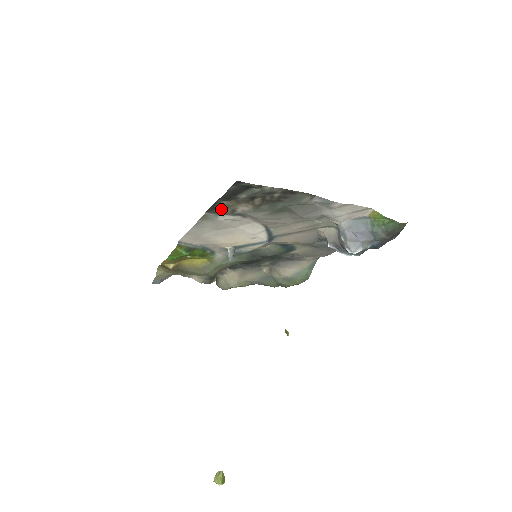
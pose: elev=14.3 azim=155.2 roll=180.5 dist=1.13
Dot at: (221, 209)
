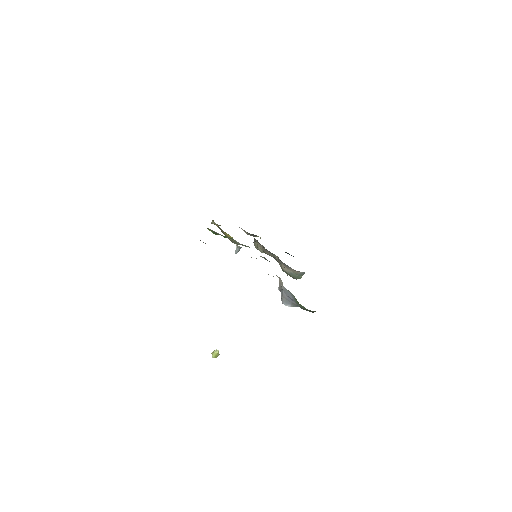
Dot at: occluded
